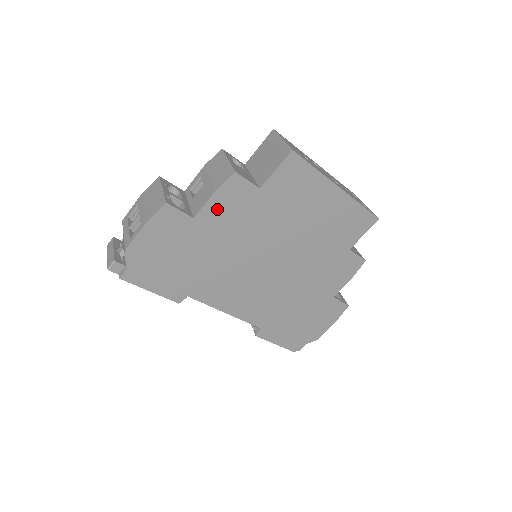
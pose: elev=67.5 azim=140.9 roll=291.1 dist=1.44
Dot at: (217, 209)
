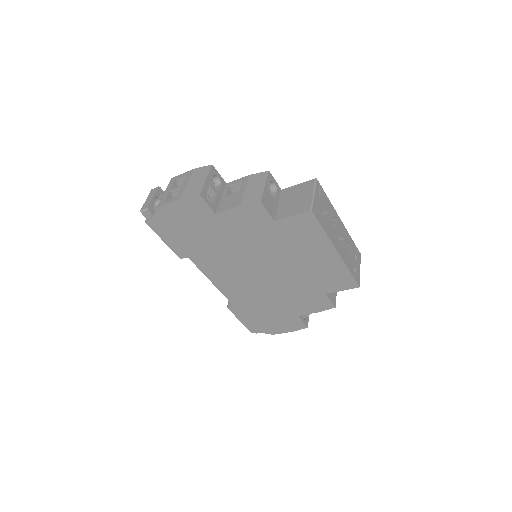
Dot at: (236, 217)
